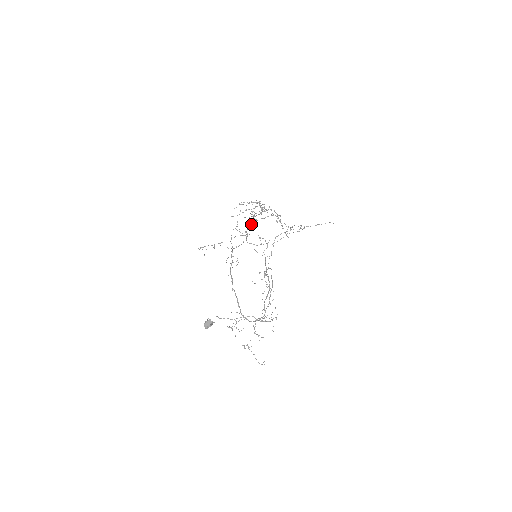
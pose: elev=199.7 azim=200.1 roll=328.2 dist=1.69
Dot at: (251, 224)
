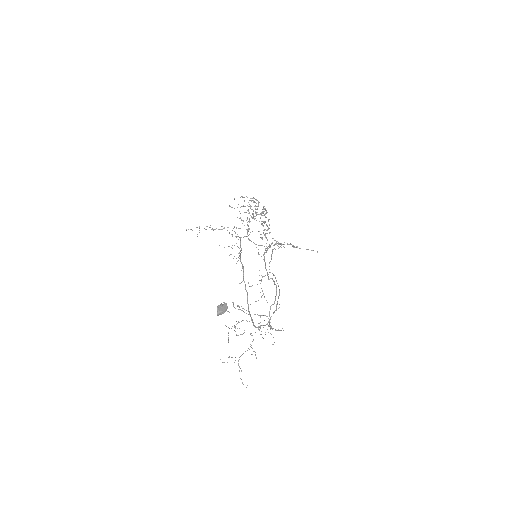
Dot at: occluded
